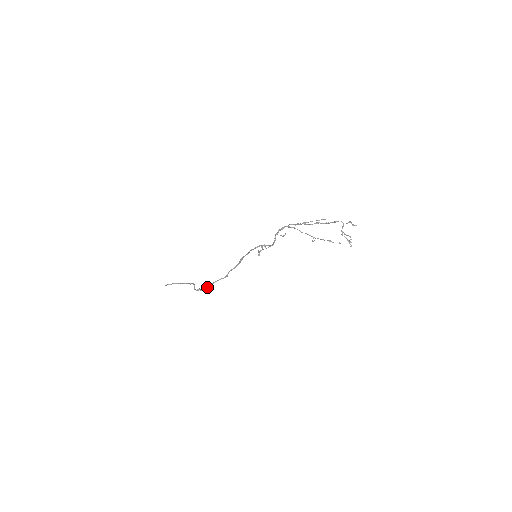
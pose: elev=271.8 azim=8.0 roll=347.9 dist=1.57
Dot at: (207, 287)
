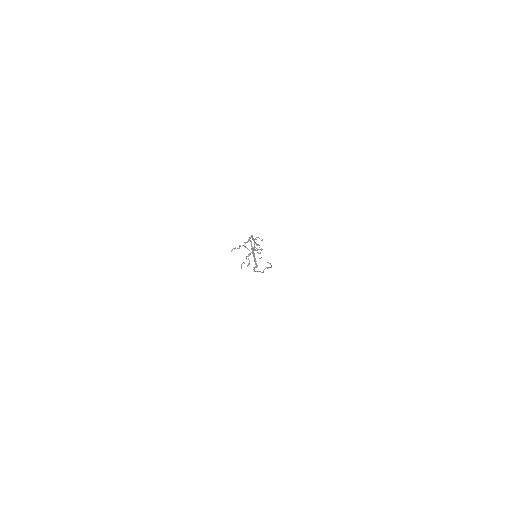
Dot at: (254, 271)
